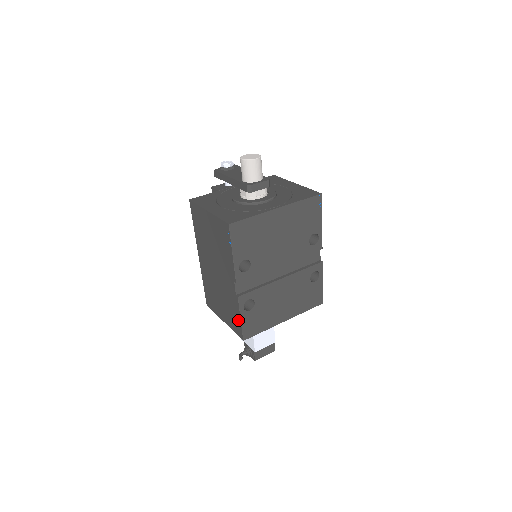
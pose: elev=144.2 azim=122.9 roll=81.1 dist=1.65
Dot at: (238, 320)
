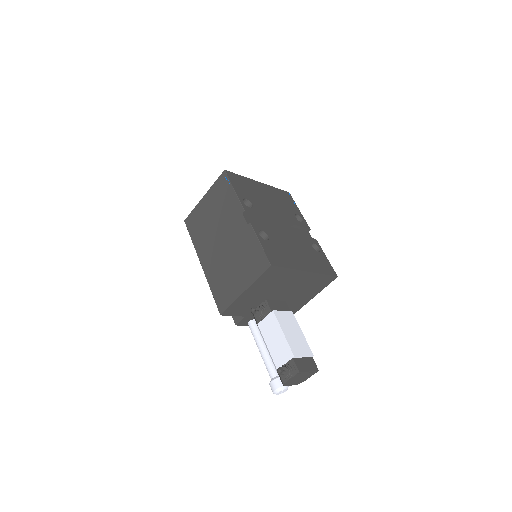
Dot at: (258, 250)
